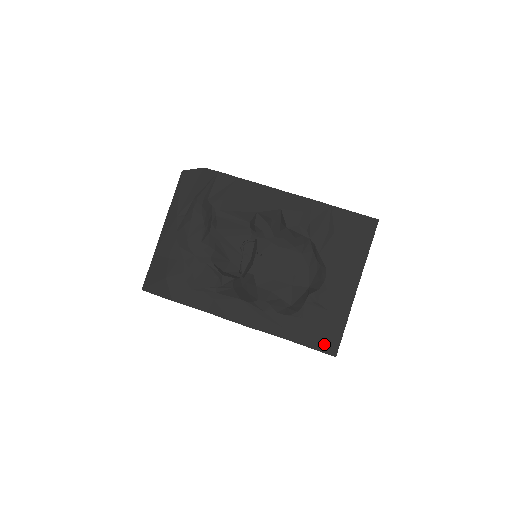
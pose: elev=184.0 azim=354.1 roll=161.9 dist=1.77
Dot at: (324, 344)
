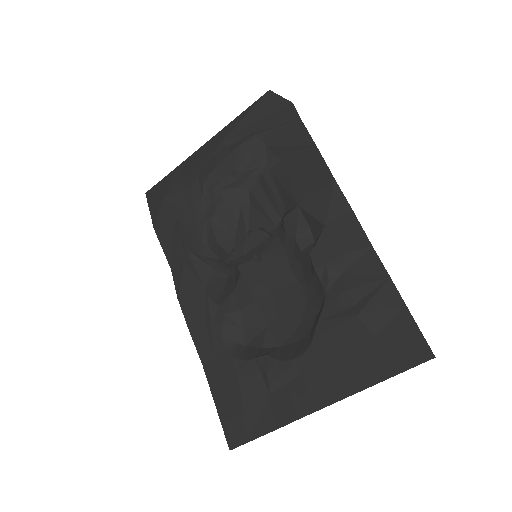
Dot at: (232, 423)
